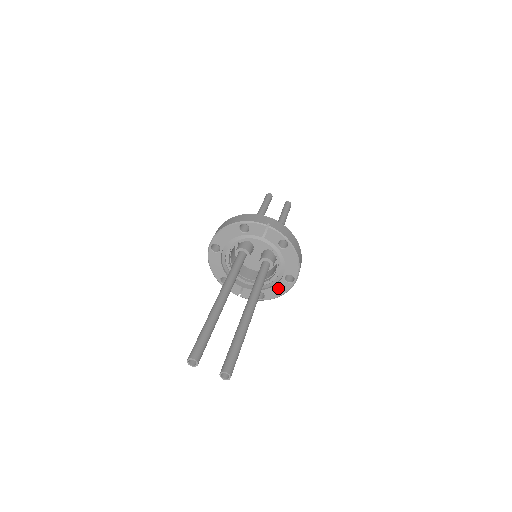
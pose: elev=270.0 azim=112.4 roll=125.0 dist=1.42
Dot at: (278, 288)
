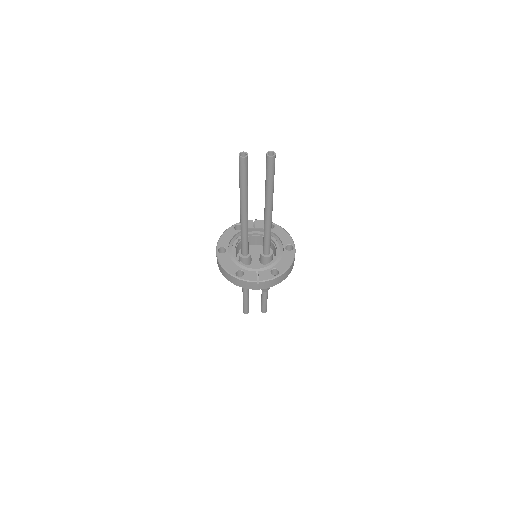
Dot at: (285, 259)
